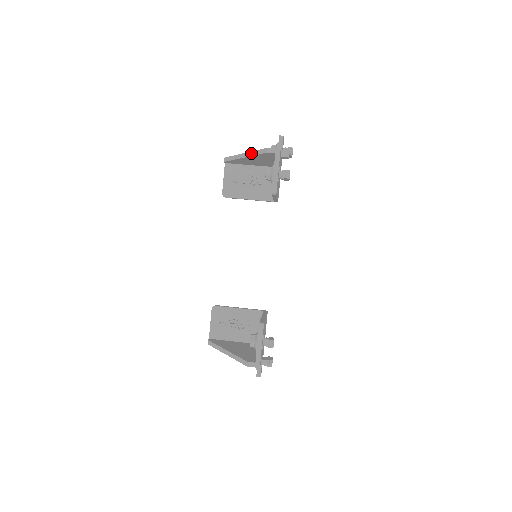
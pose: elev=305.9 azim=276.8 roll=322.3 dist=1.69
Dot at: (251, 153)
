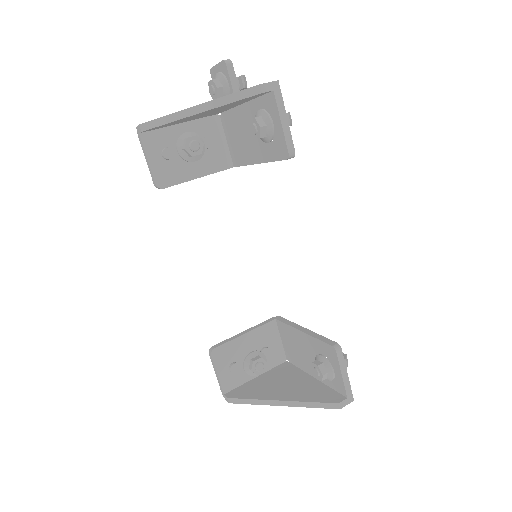
Dot at: (215, 102)
